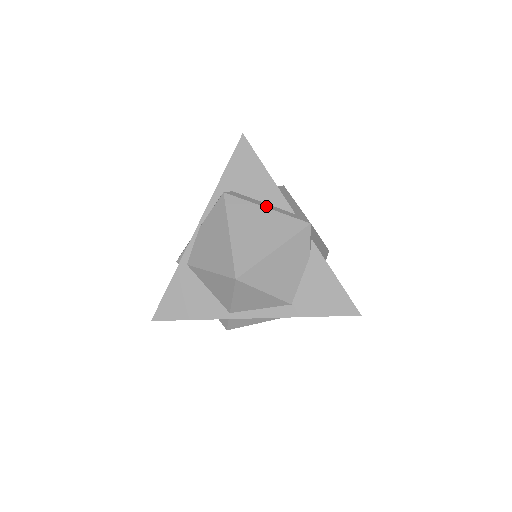
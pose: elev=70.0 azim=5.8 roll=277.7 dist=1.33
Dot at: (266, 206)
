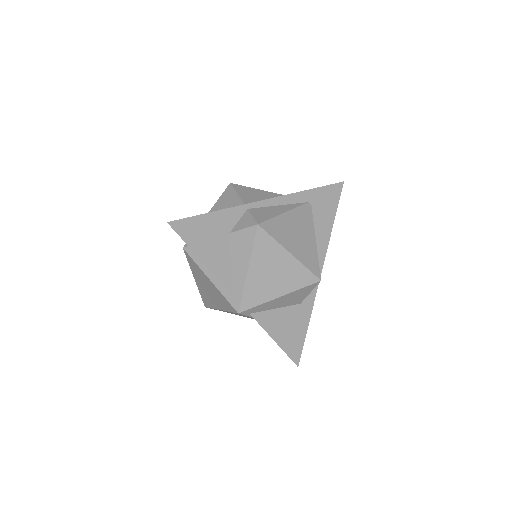
Dot at: (210, 277)
